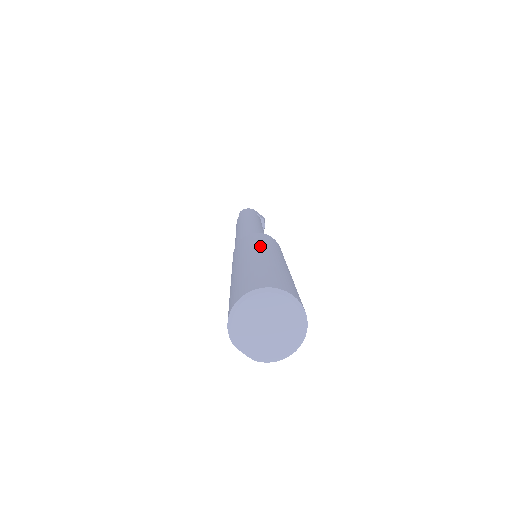
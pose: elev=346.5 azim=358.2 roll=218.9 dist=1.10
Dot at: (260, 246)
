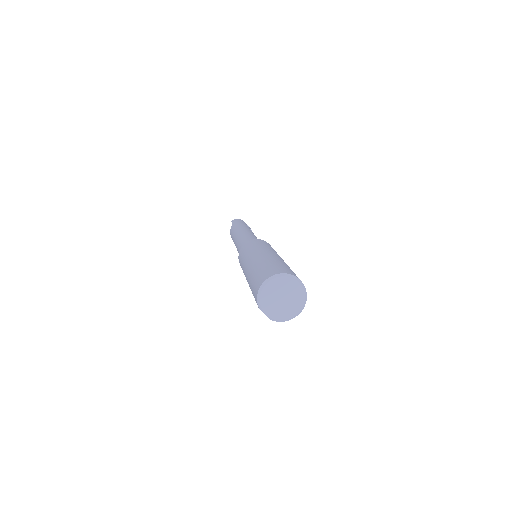
Dot at: (266, 248)
